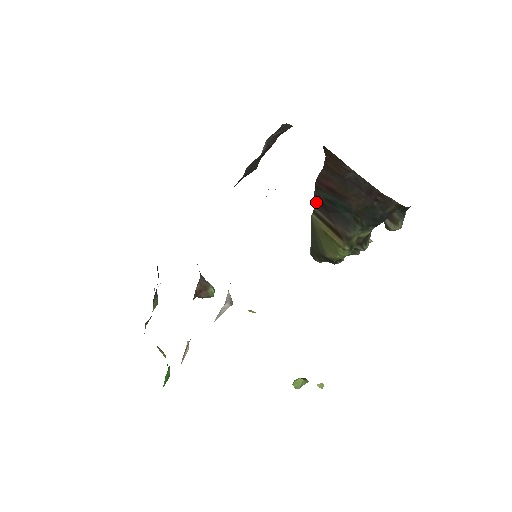
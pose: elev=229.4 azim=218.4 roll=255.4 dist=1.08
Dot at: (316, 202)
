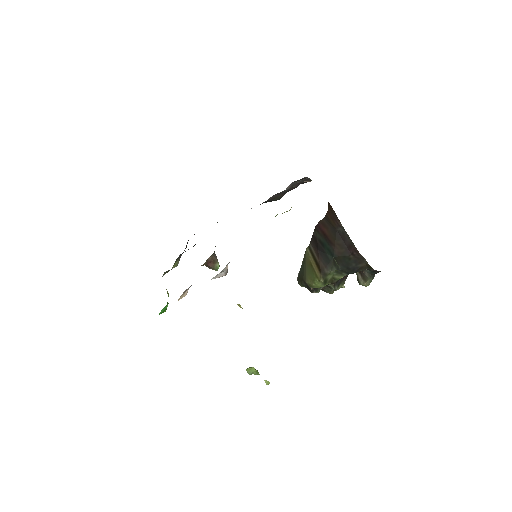
Dot at: (312, 240)
